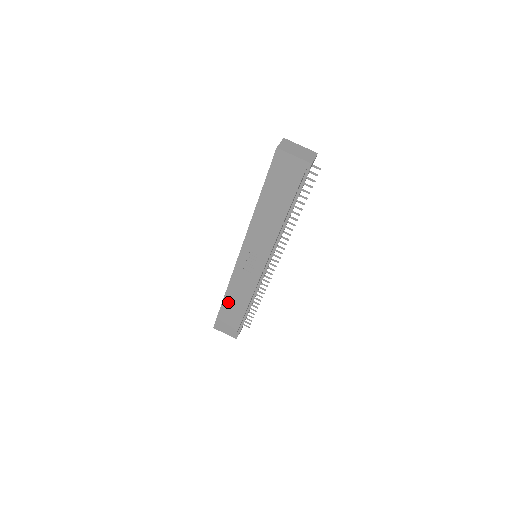
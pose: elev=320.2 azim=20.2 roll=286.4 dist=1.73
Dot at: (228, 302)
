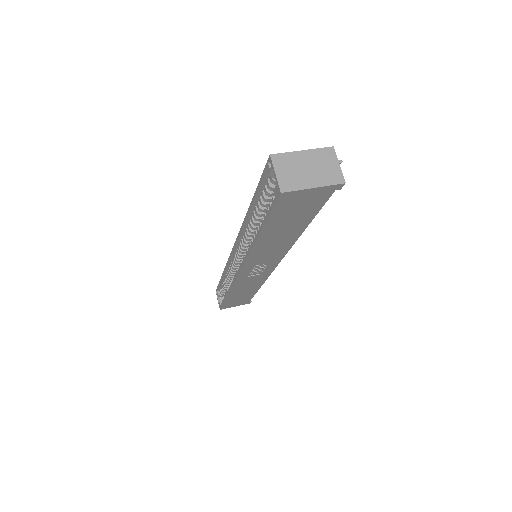
Dot at: (234, 295)
